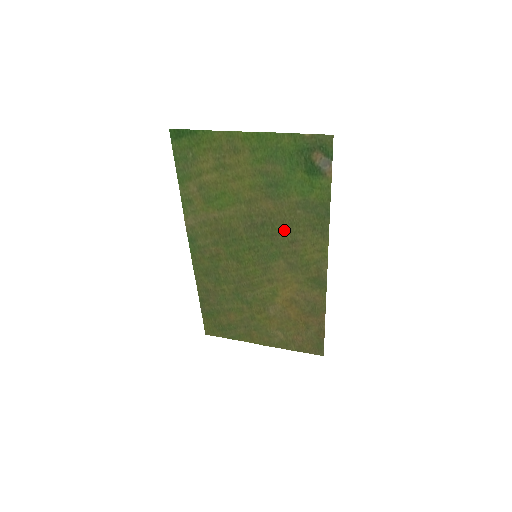
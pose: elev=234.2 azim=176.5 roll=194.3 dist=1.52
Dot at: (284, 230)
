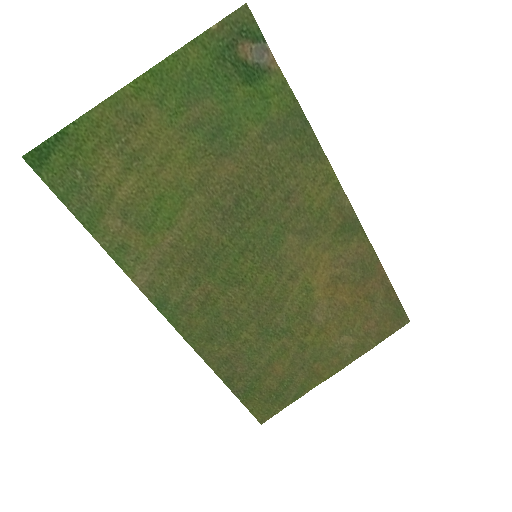
Dot at: (268, 189)
